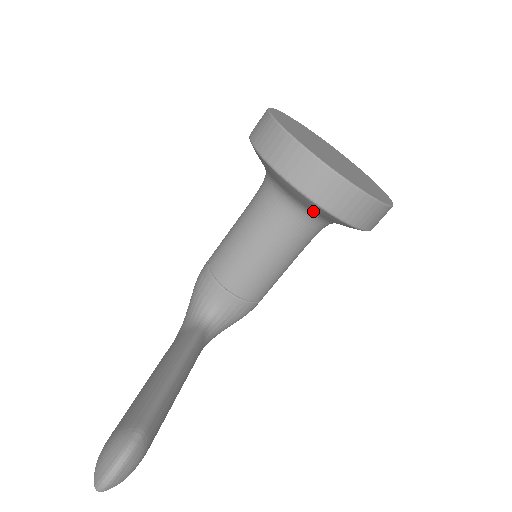
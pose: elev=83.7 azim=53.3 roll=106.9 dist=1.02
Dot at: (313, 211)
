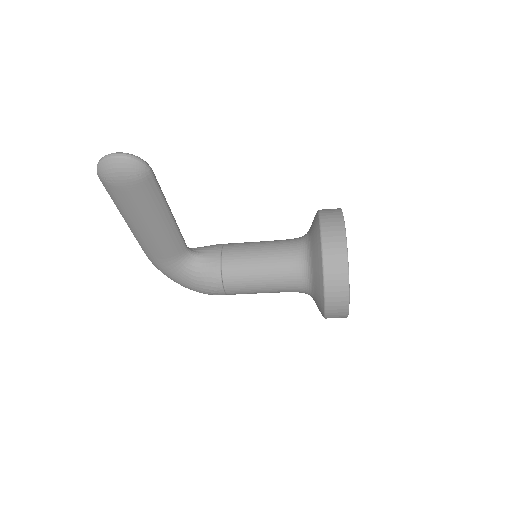
Dot at: (312, 253)
